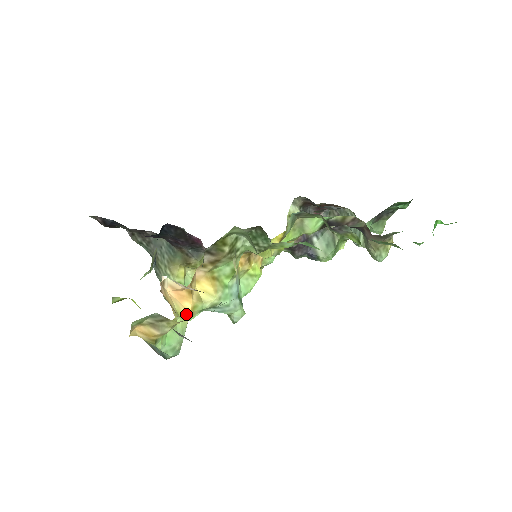
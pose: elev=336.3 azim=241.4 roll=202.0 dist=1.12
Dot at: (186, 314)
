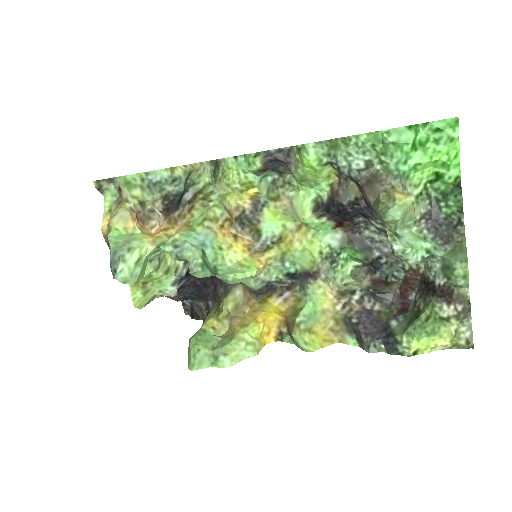
Dot at: (148, 236)
